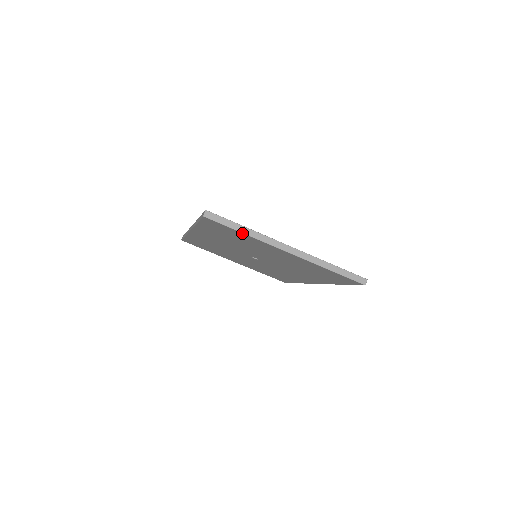
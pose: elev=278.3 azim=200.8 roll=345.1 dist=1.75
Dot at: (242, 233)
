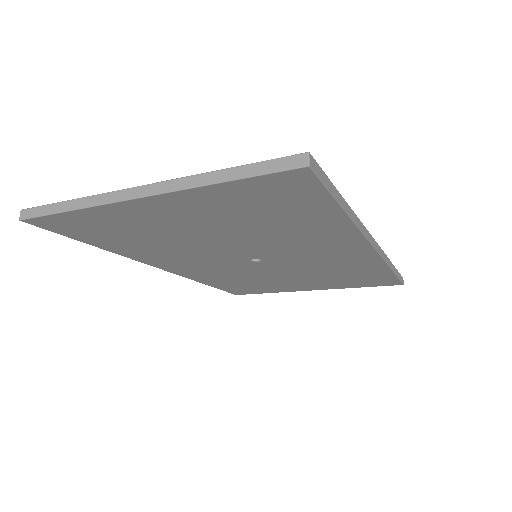
Dot at: (71, 212)
